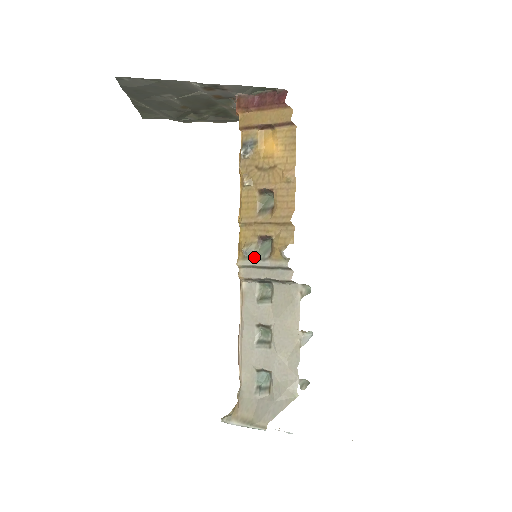
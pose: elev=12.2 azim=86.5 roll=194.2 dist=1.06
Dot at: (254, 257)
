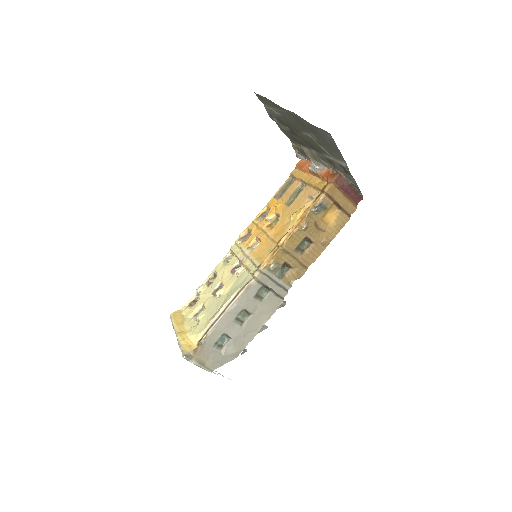
Dot at: (275, 273)
